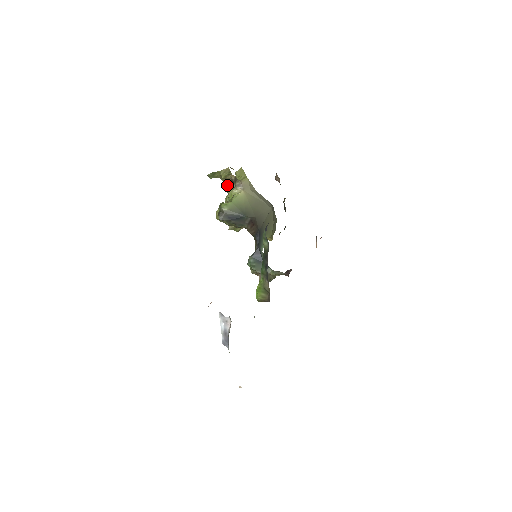
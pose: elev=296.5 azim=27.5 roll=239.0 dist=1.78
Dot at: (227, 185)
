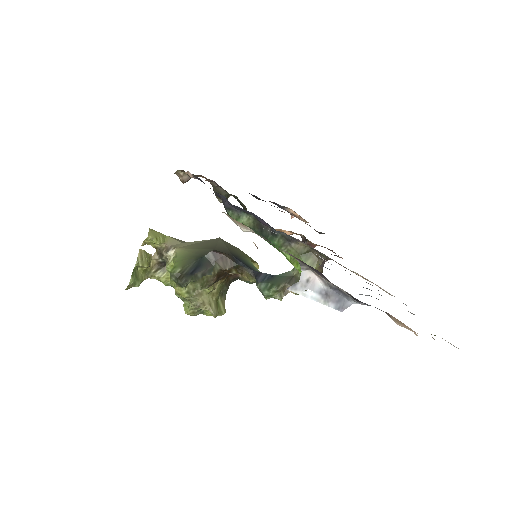
Dot at: (160, 275)
